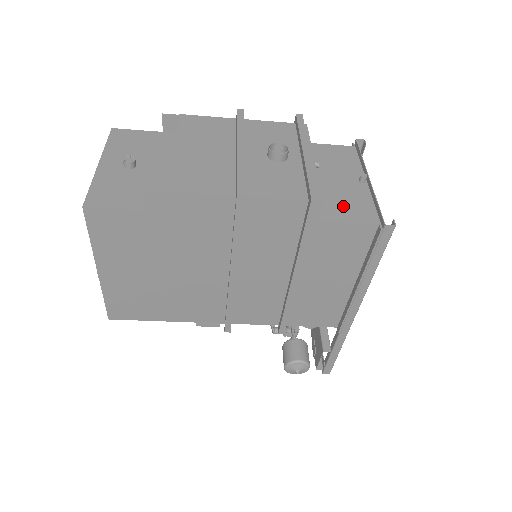
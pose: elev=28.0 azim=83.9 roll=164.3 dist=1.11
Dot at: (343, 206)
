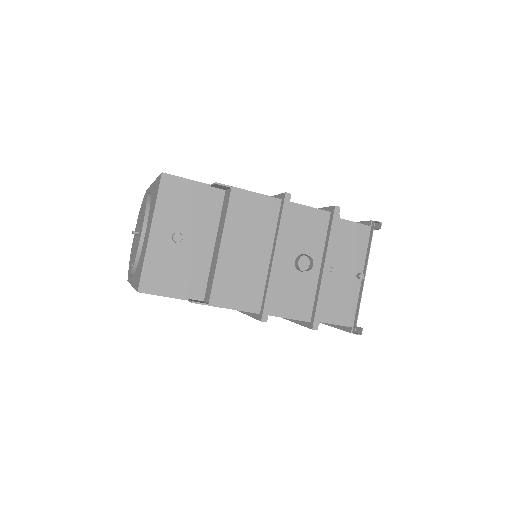
Dot at: (334, 306)
